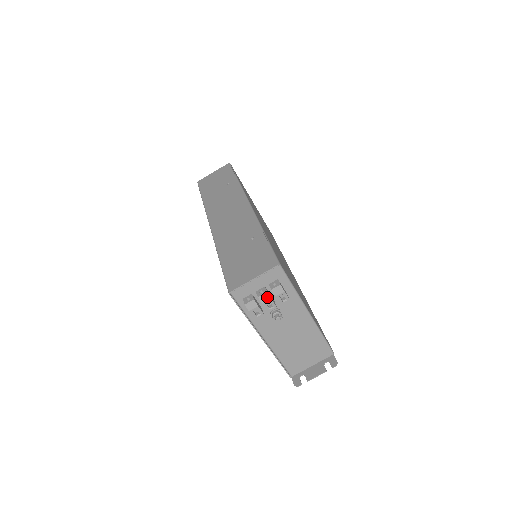
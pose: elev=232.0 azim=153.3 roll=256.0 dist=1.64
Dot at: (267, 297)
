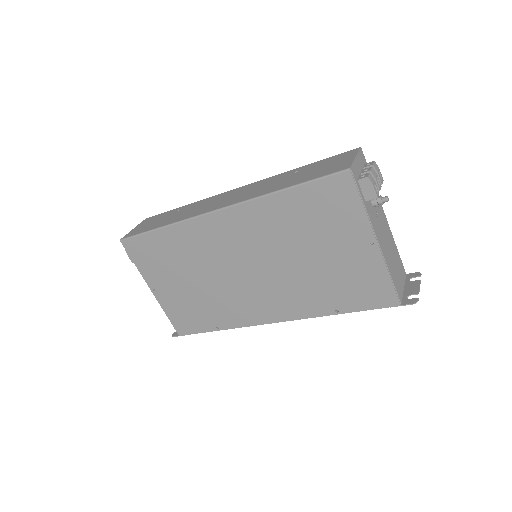
Dot at: (374, 172)
